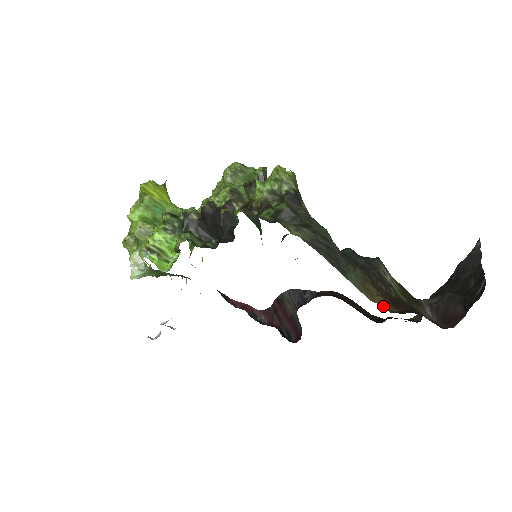
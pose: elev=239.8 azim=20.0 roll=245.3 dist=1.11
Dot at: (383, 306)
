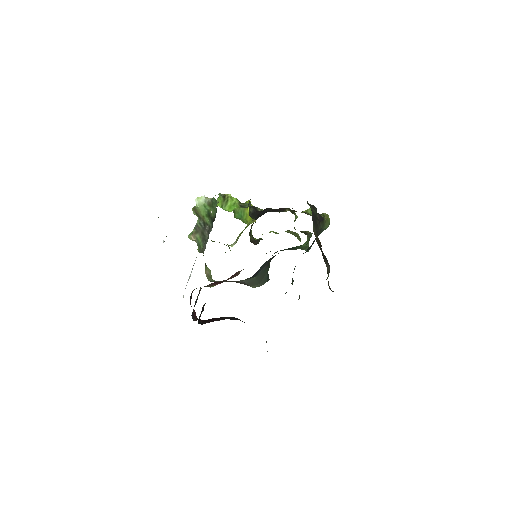
Dot at: occluded
